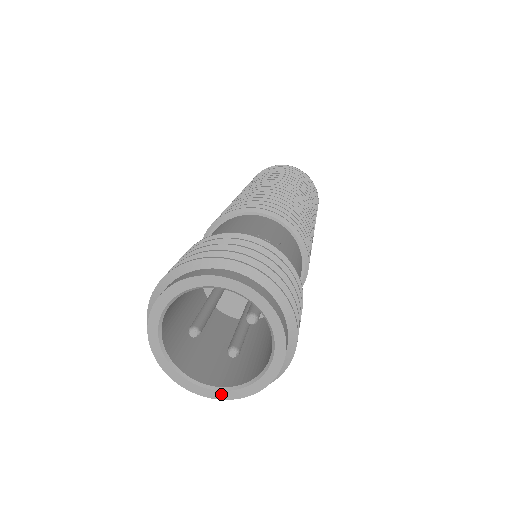
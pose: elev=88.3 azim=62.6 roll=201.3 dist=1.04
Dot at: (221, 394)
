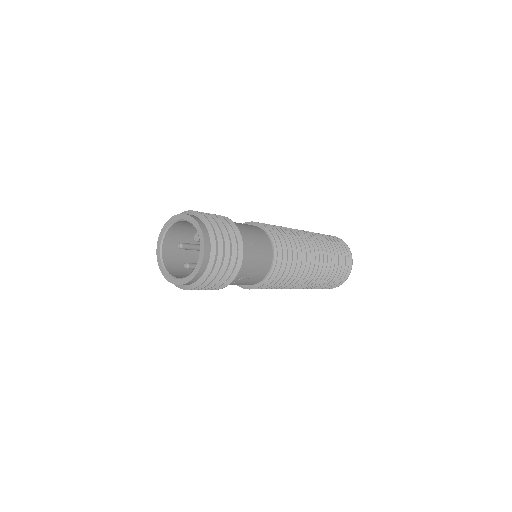
Dot at: (167, 276)
